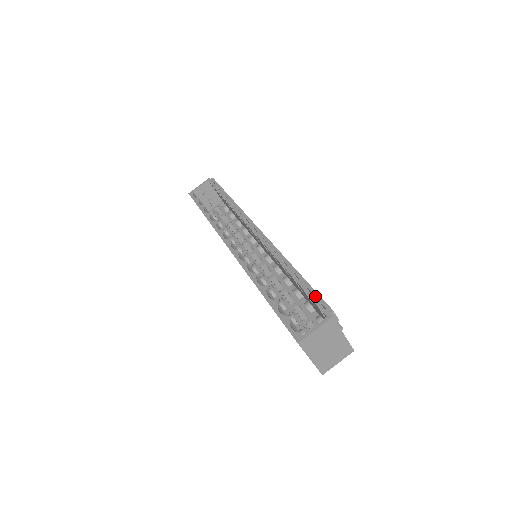
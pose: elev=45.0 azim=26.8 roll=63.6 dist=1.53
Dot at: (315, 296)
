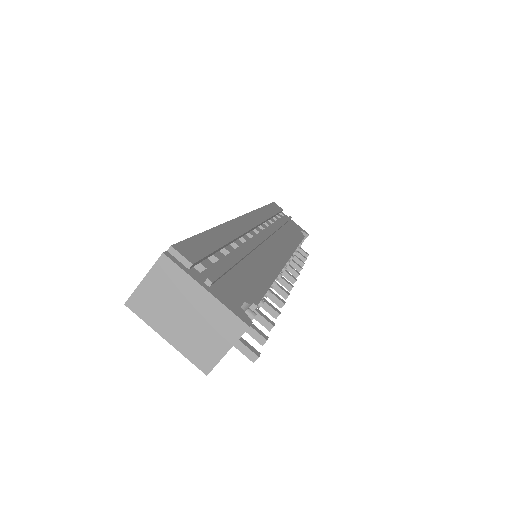
Dot at: occluded
